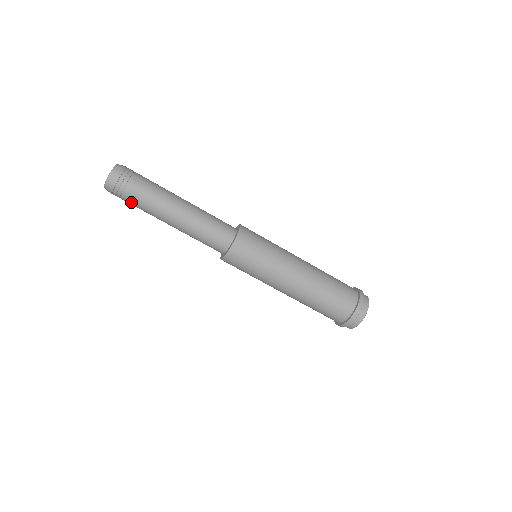
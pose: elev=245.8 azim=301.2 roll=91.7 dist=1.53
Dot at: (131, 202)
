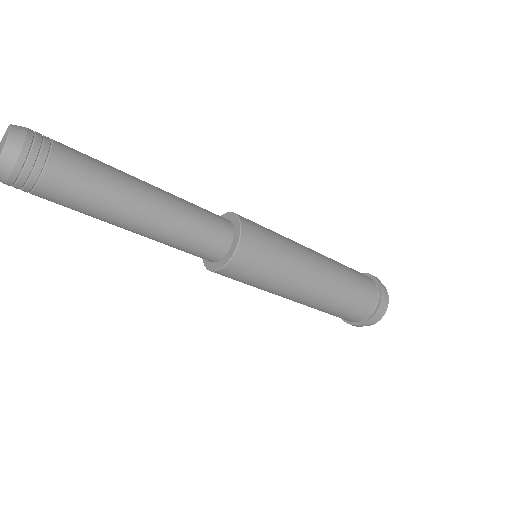
Dot at: occluded
